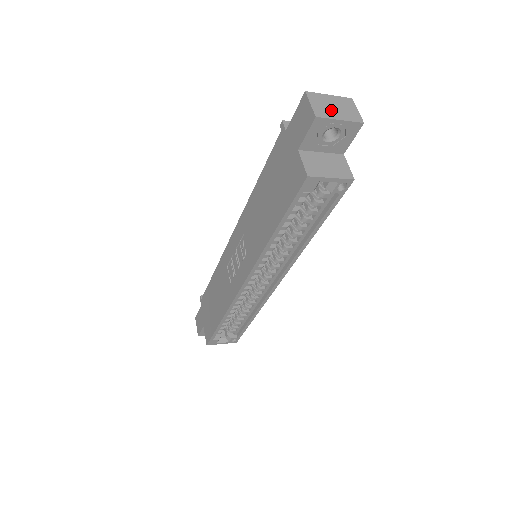
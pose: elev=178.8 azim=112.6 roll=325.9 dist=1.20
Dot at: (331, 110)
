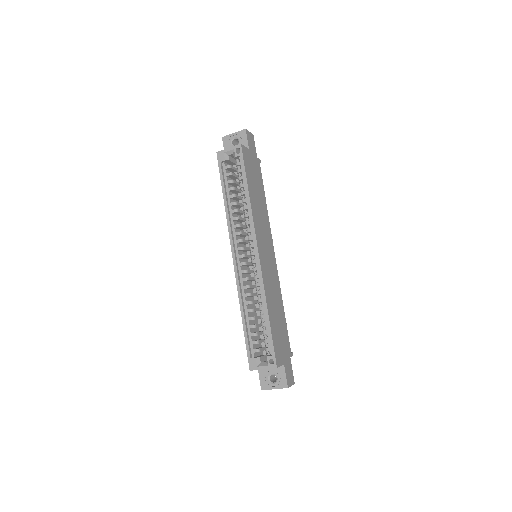
Dot at: occluded
